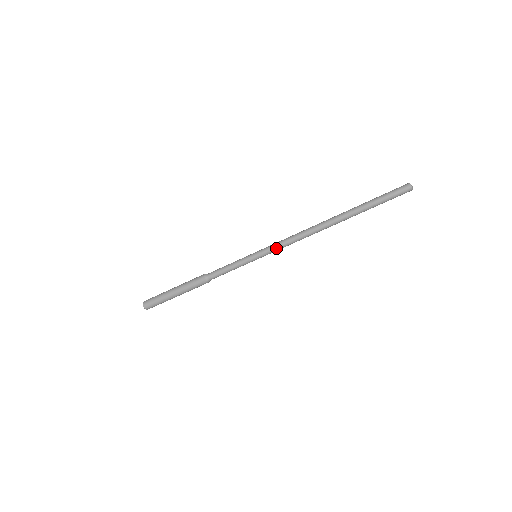
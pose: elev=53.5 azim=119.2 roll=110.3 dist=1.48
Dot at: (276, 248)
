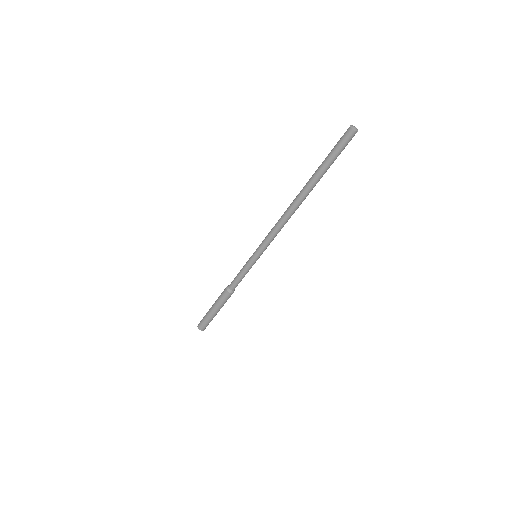
Dot at: (267, 244)
